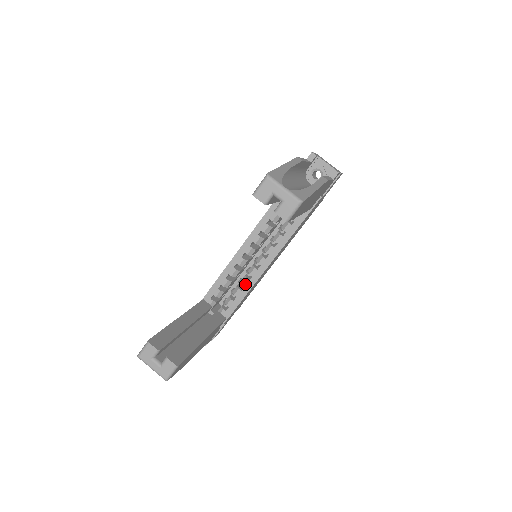
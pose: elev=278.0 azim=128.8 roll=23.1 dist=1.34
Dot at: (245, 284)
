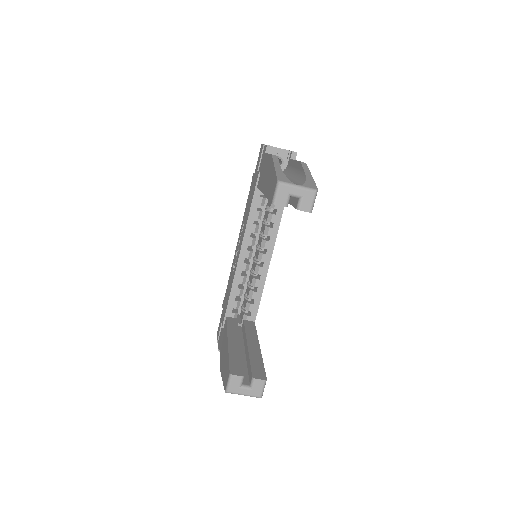
Dot at: (257, 285)
